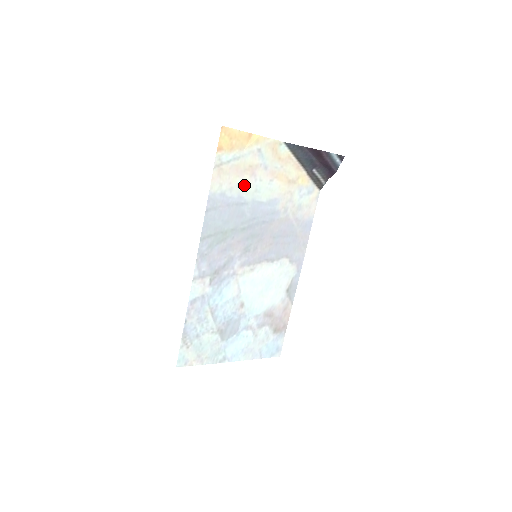
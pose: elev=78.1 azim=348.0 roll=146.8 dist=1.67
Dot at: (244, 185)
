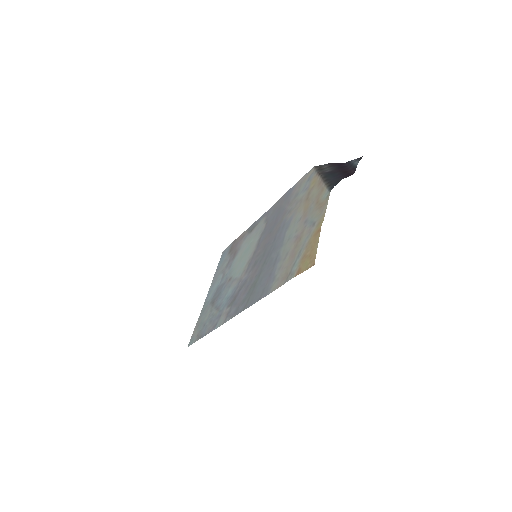
Dot at: (287, 252)
